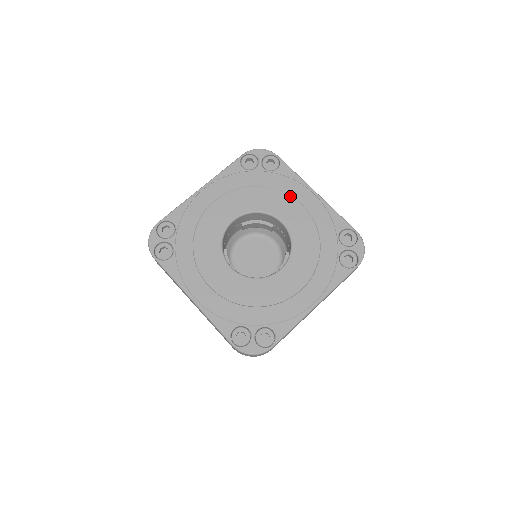
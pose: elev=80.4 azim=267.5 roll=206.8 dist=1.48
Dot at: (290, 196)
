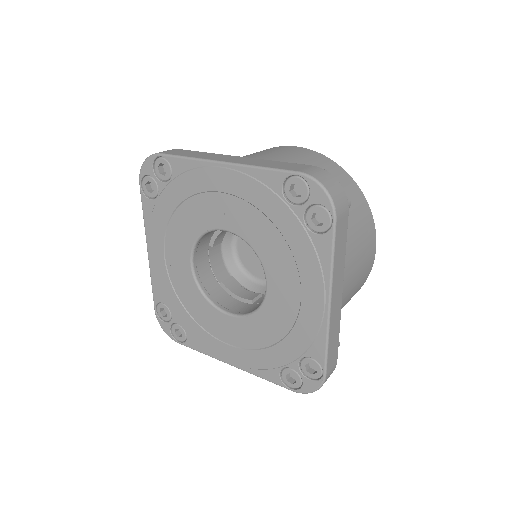
Dot at: (206, 193)
